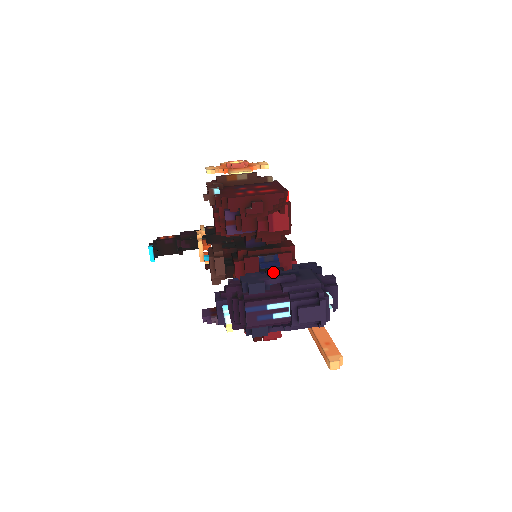
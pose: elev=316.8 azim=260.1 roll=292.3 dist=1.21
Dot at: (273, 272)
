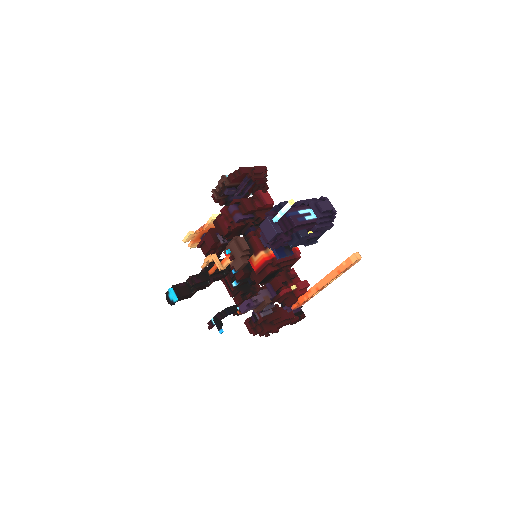
Dot at: occluded
